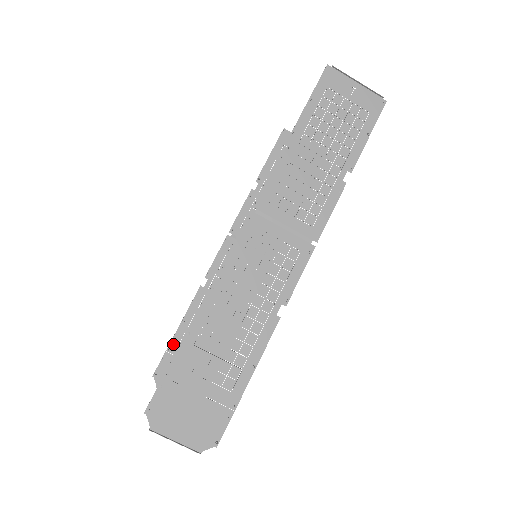
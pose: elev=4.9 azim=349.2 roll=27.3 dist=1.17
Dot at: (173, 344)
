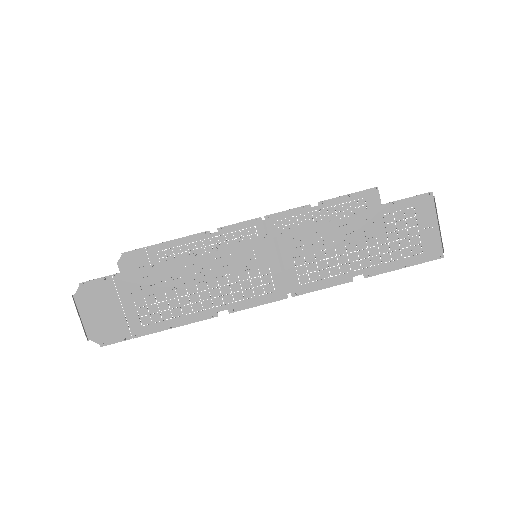
Dot at: (154, 248)
